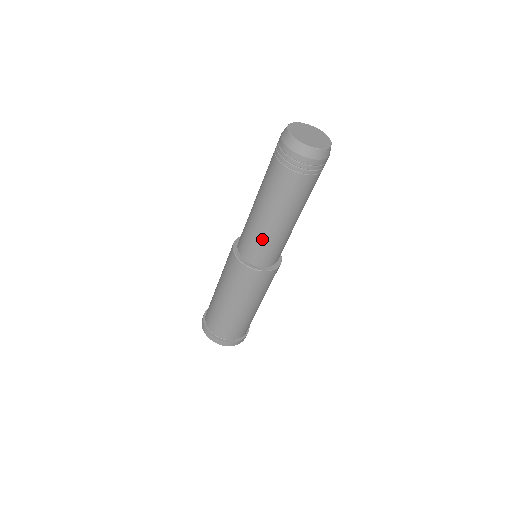
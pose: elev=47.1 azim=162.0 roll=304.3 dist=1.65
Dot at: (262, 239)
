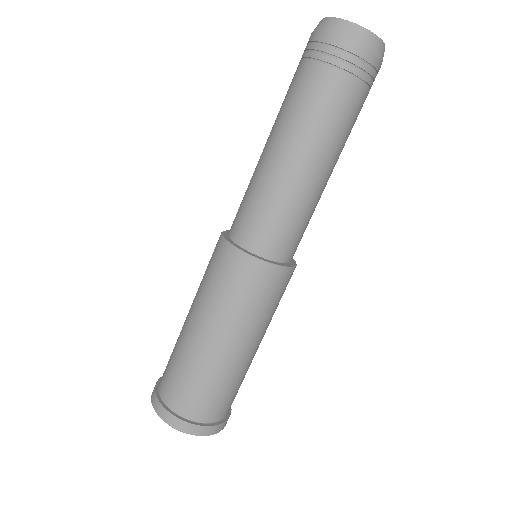
Dot at: (278, 202)
